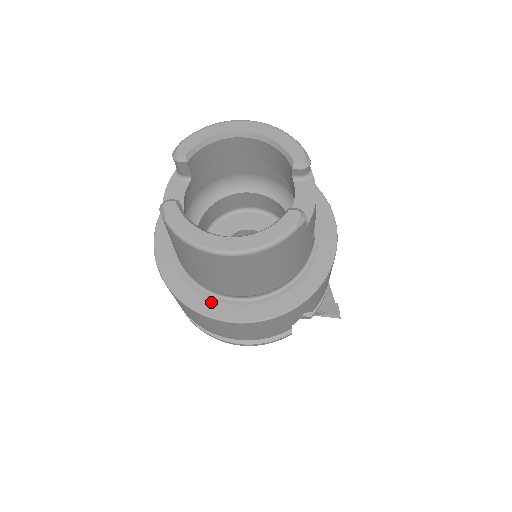
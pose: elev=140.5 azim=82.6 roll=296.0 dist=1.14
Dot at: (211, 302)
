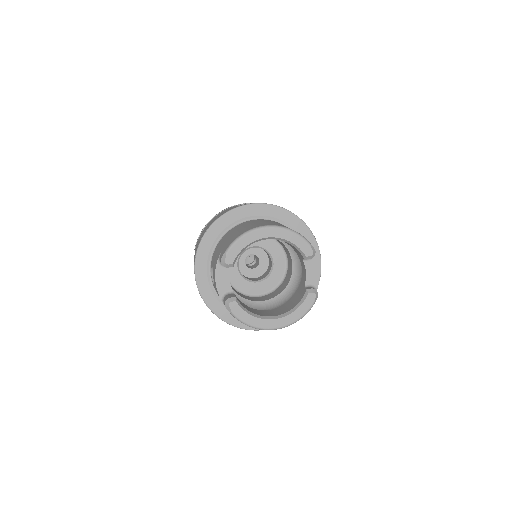
Dot at: occluded
